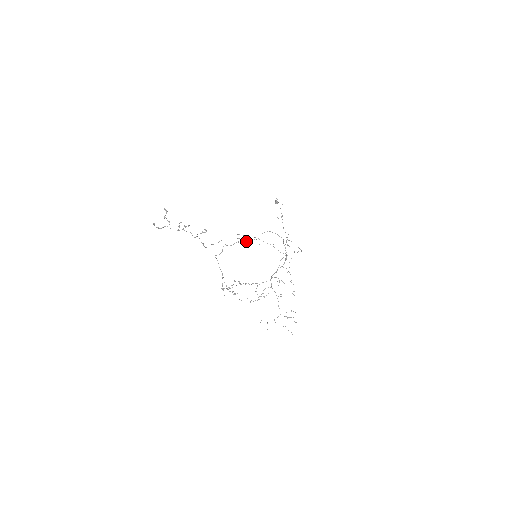
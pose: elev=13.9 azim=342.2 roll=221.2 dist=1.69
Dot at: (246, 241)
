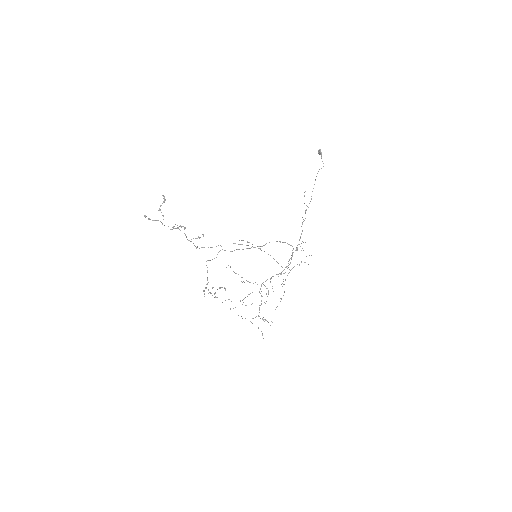
Dot at: (248, 248)
